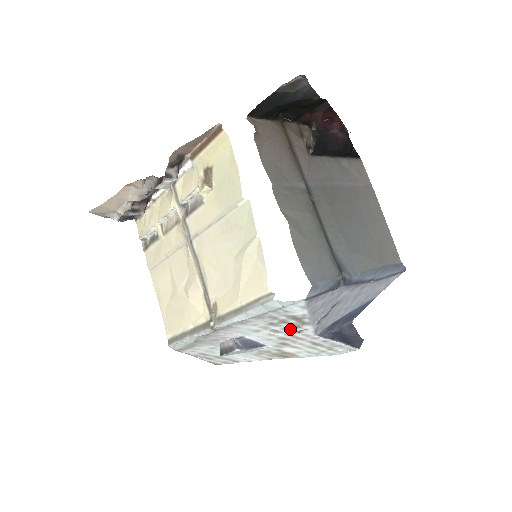
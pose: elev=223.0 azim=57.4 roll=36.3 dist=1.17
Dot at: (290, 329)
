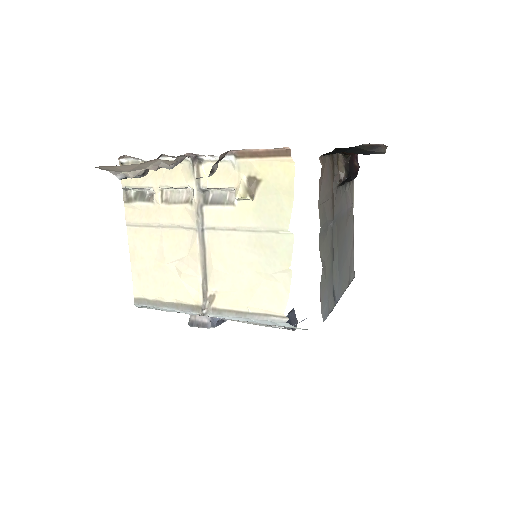
Dot at: occluded
